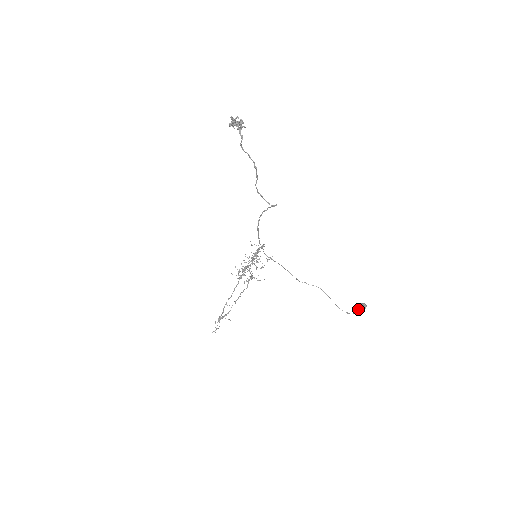
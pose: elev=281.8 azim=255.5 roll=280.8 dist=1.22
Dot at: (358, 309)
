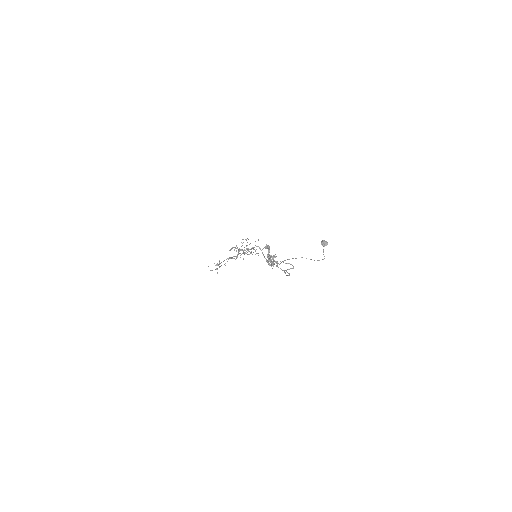
Dot at: (323, 246)
